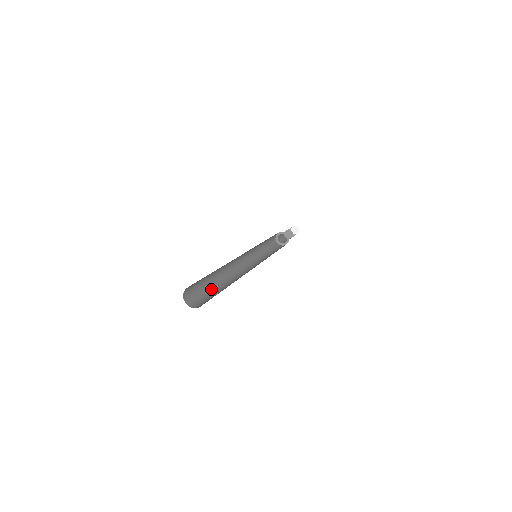
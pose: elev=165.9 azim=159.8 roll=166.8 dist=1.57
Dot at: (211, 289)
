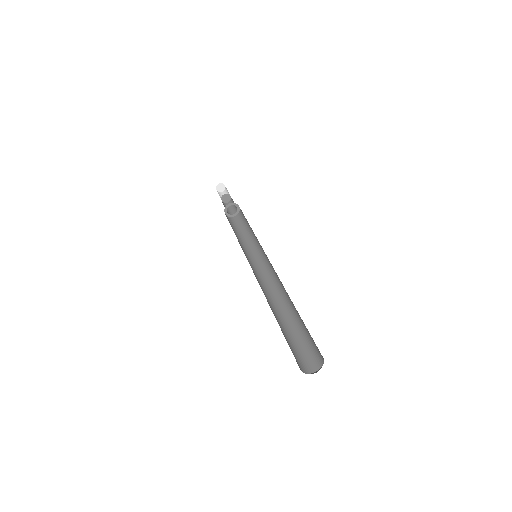
Dot at: (289, 333)
